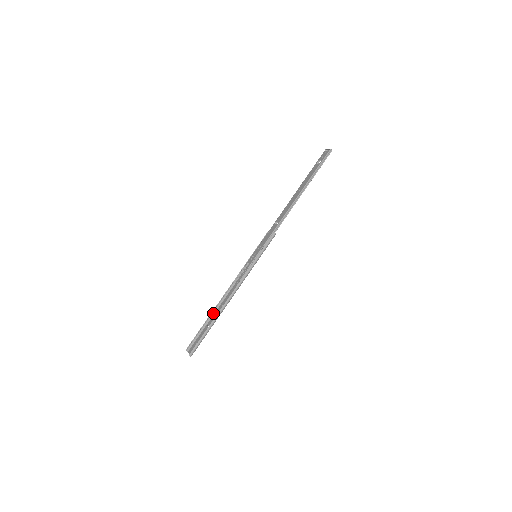
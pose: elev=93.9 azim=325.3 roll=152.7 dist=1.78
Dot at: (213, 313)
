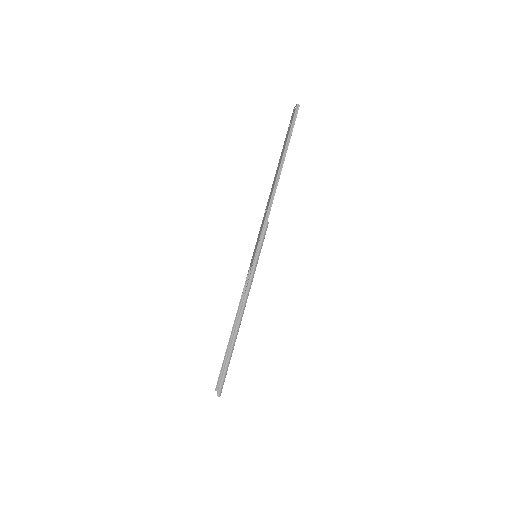
Dot at: occluded
